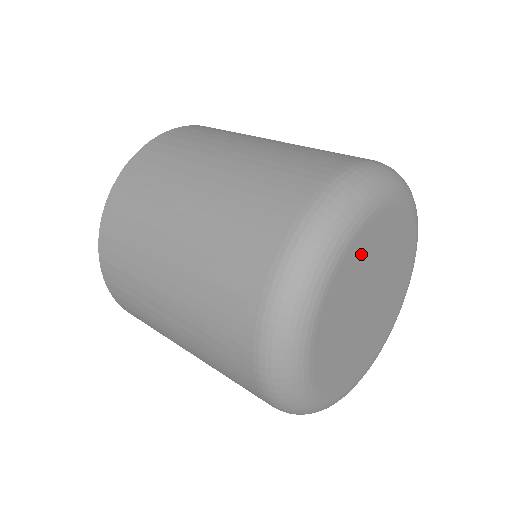
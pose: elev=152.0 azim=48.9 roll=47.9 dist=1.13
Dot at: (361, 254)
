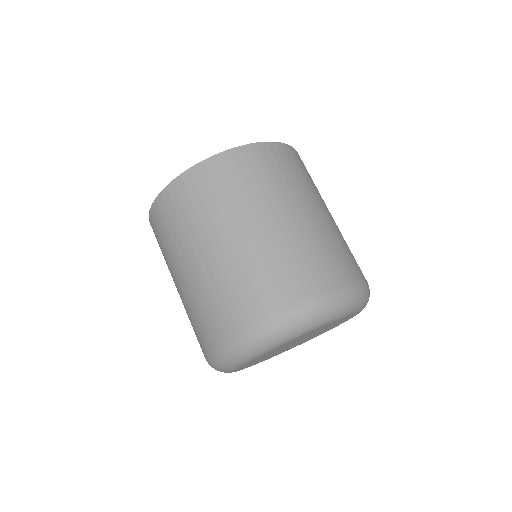
Dot at: occluded
